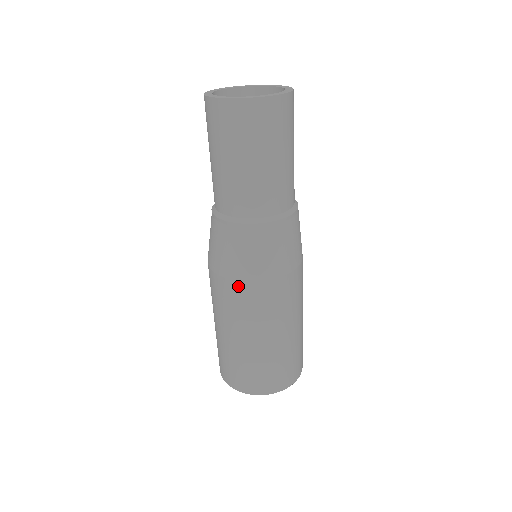
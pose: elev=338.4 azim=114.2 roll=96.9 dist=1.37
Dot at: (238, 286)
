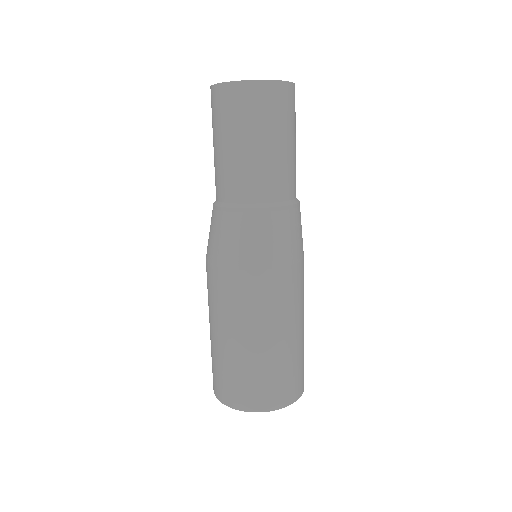
Dot at: (232, 275)
